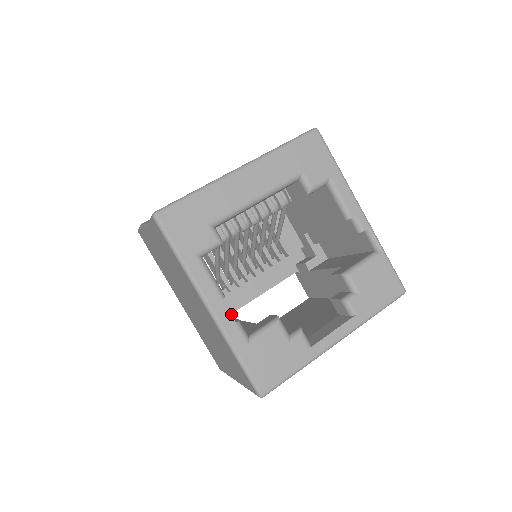
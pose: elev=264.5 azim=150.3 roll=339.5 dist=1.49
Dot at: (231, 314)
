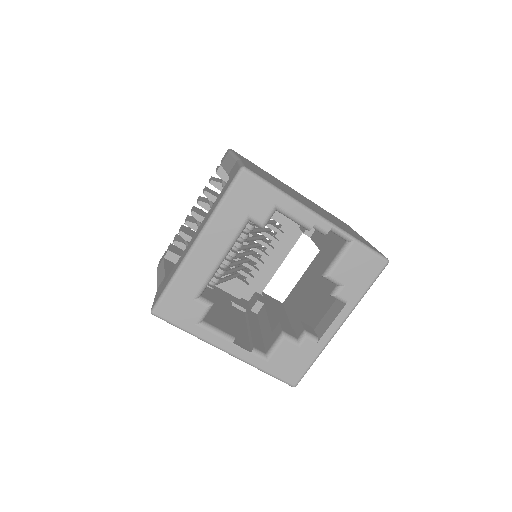
Dot at: (259, 302)
